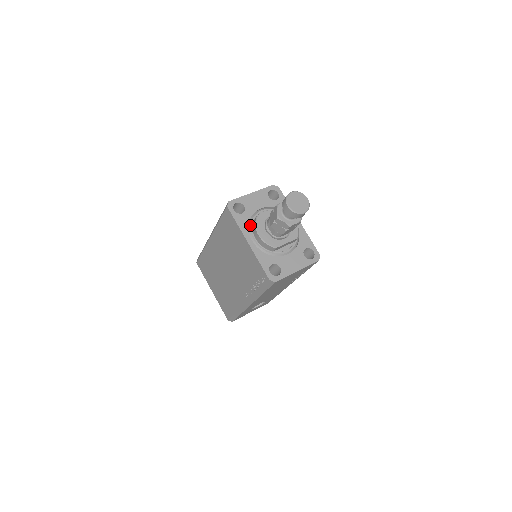
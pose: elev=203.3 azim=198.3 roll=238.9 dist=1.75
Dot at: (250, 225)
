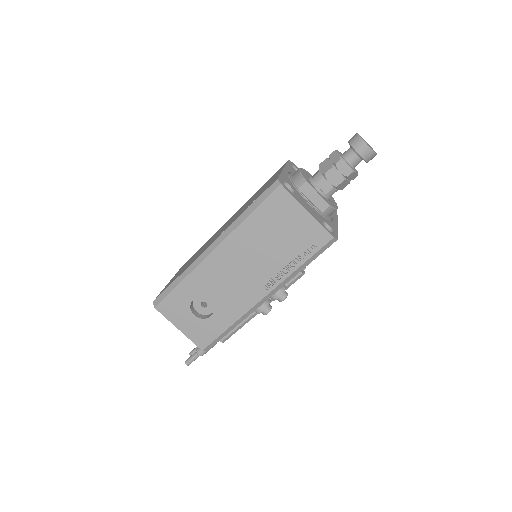
Dot at: occluded
